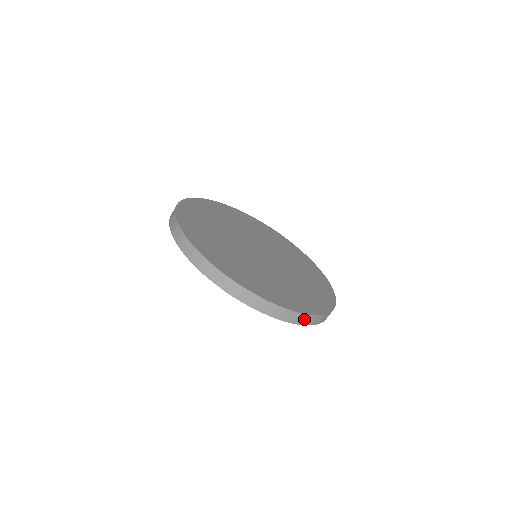
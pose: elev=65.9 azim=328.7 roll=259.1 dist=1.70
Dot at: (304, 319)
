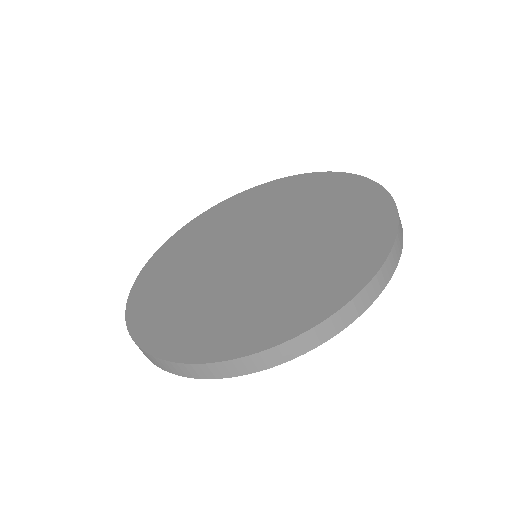
Dot at: (397, 247)
